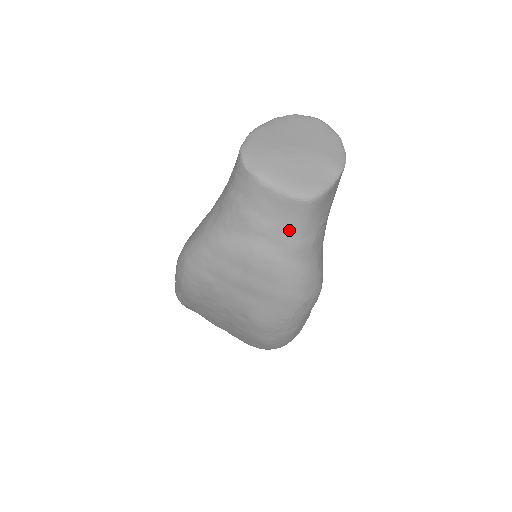
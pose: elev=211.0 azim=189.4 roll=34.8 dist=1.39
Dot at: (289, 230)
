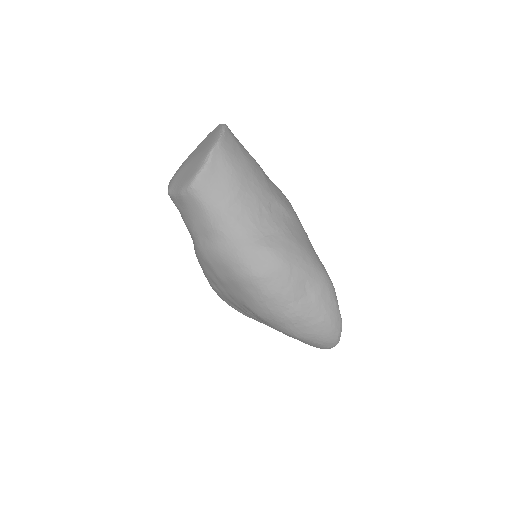
Dot at: (200, 219)
